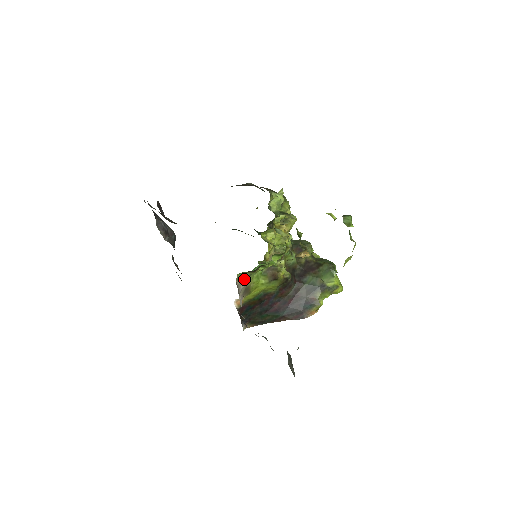
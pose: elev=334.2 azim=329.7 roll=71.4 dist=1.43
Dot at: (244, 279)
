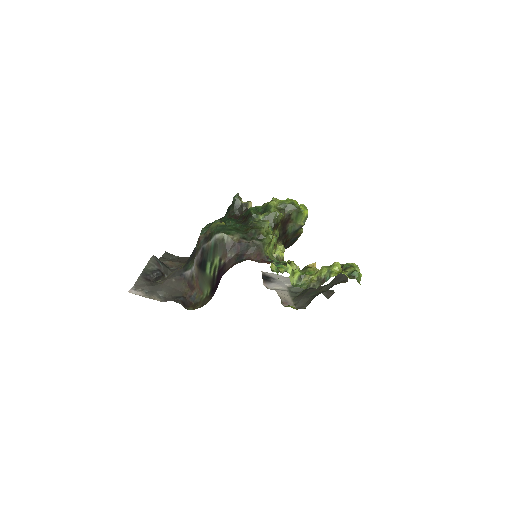
Dot at: occluded
